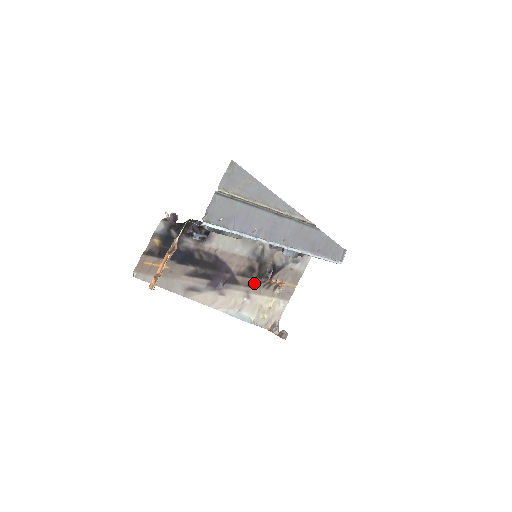
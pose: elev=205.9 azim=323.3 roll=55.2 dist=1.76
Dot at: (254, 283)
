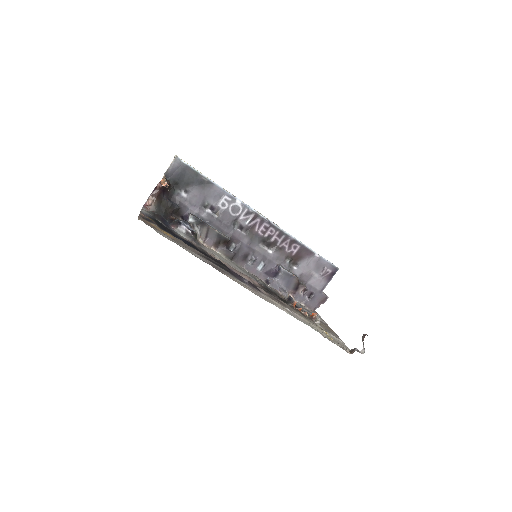
Dot at: (283, 303)
